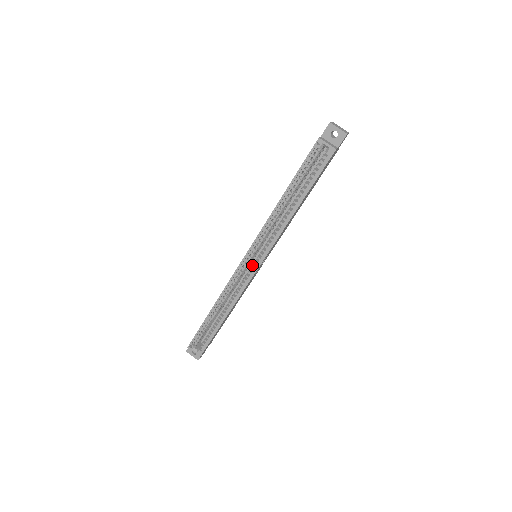
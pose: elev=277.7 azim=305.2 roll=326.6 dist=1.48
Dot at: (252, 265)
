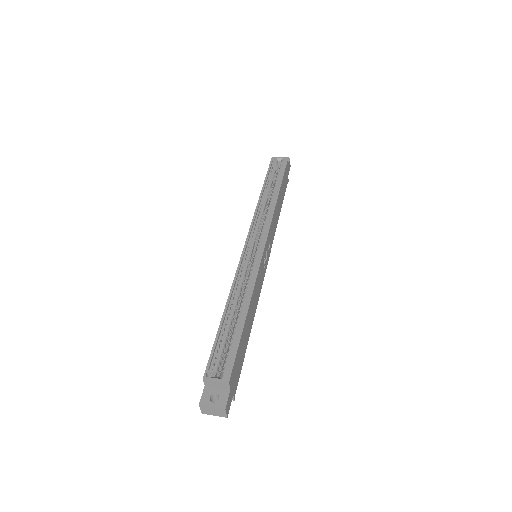
Dot at: (257, 247)
